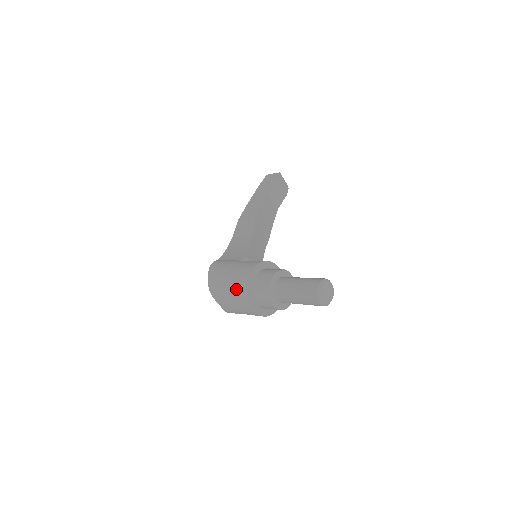
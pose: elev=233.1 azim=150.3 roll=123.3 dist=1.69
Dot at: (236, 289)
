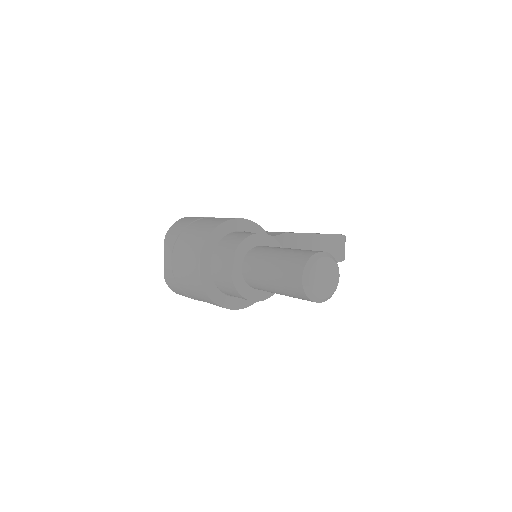
Dot at: (199, 230)
